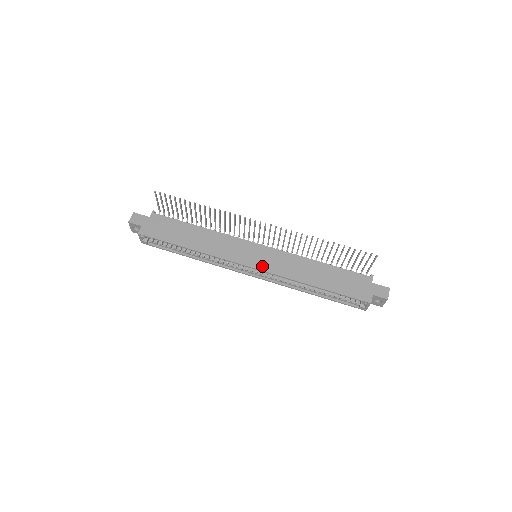
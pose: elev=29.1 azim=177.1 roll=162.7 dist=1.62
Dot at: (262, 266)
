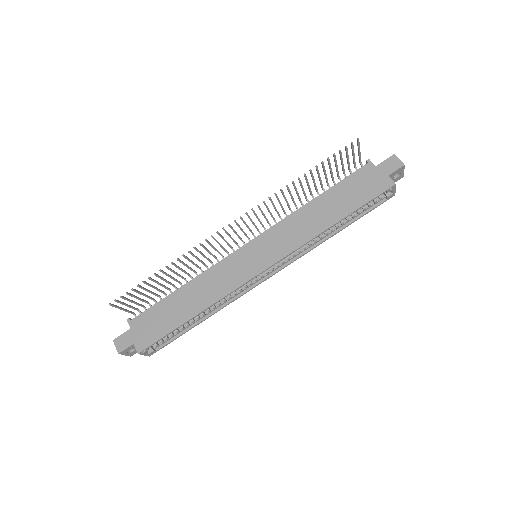
Dot at: (272, 259)
